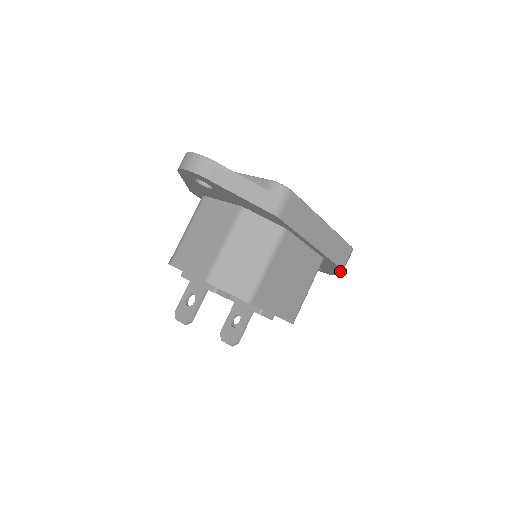
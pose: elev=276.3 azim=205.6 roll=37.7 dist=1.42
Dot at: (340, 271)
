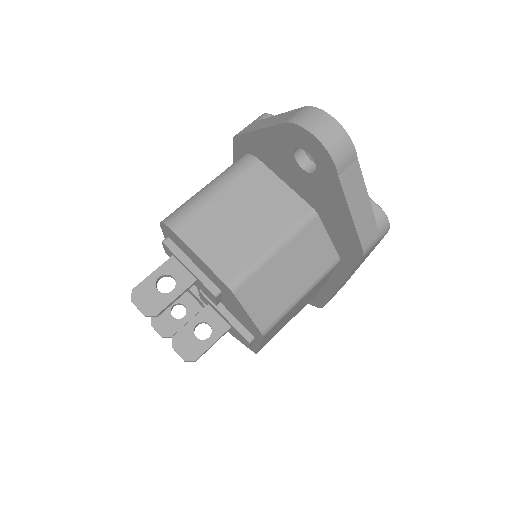
Dot at: (311, 304)
